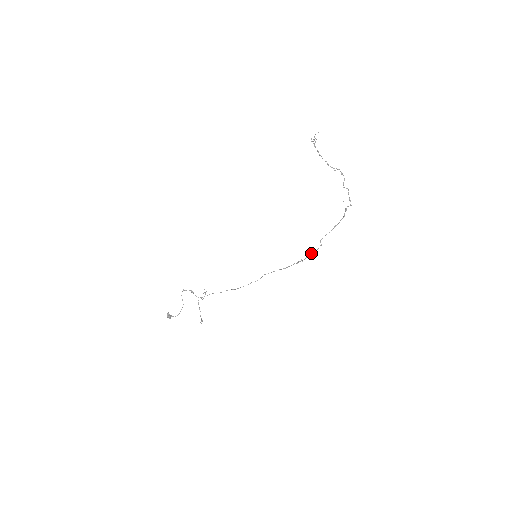
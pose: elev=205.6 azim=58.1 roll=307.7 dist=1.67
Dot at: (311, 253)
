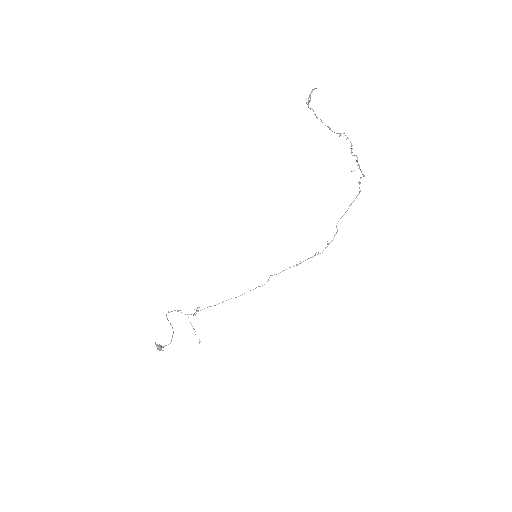
Dot at: (328, 243)
